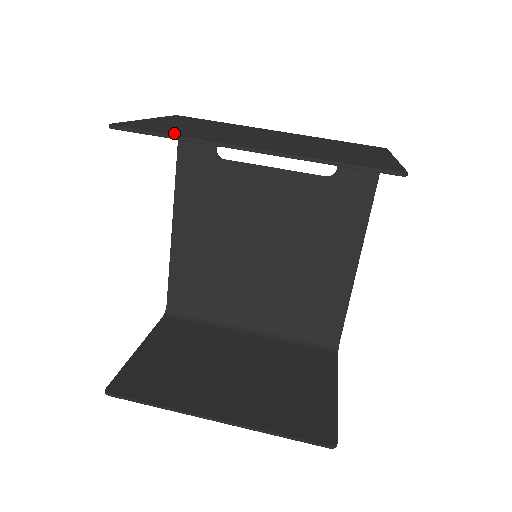
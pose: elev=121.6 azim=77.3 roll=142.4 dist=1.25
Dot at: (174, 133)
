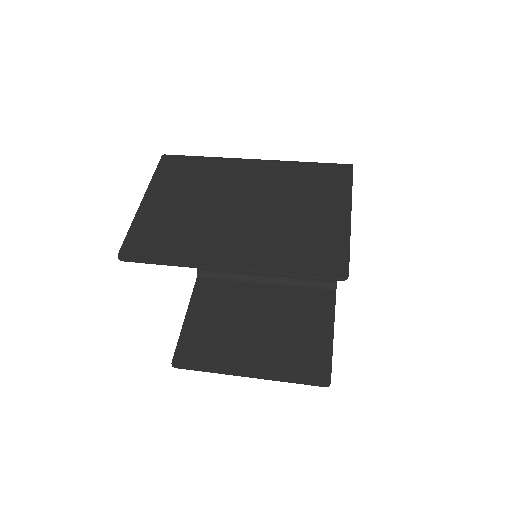
Dot at: (167, 255)
